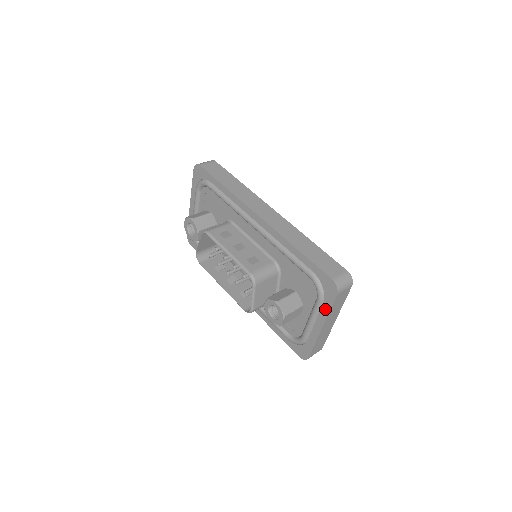
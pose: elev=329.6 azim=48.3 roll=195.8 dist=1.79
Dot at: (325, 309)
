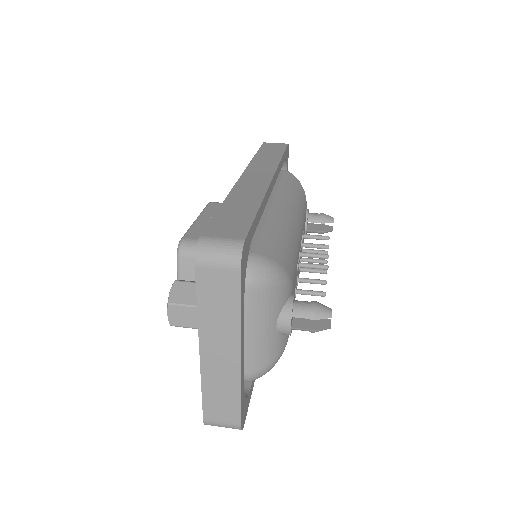
Dot at: occluded
